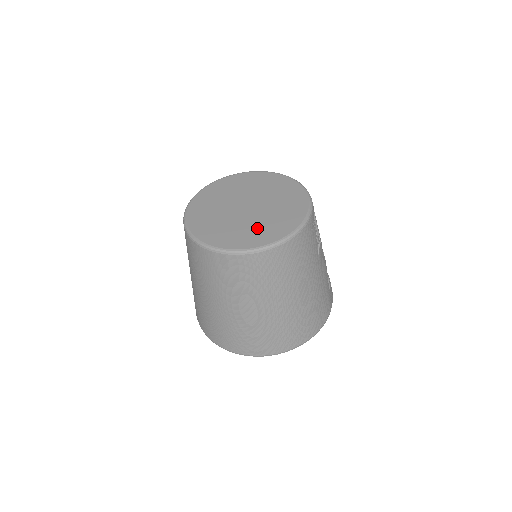
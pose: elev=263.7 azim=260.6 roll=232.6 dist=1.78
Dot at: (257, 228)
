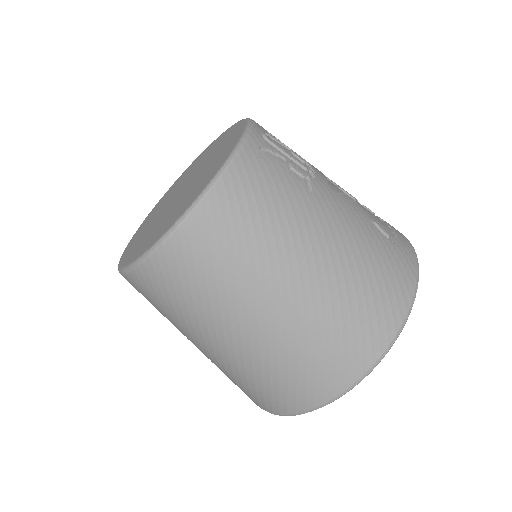
Dot at: (180, 204)
